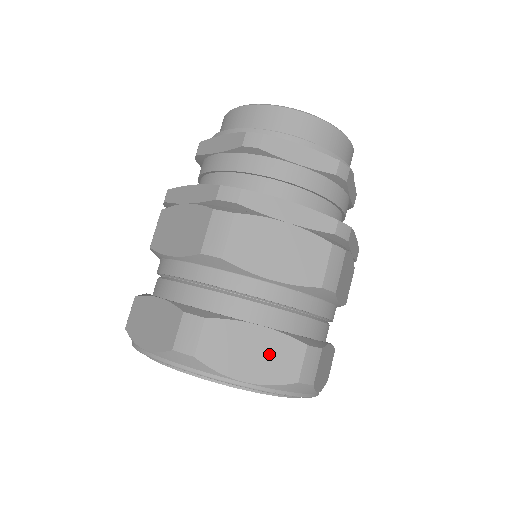
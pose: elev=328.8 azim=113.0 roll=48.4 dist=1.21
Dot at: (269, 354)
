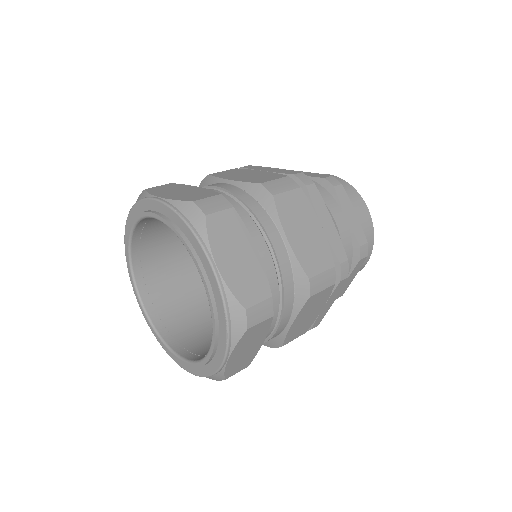
Dot at: (190, 193)
